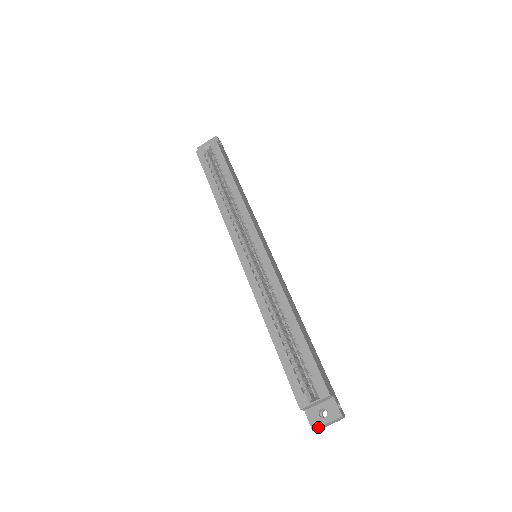
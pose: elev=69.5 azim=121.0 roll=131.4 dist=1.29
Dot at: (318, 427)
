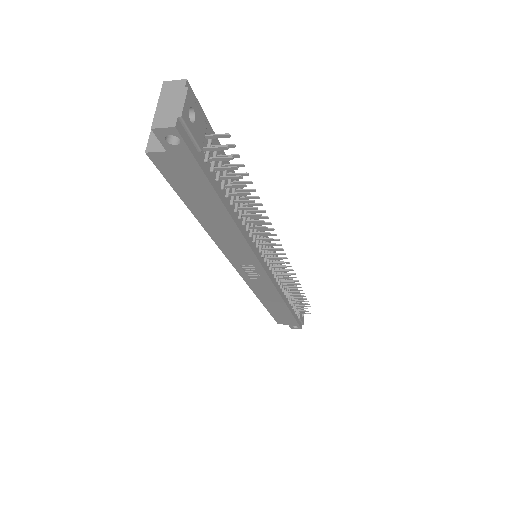
Dot at: (153, 120)
